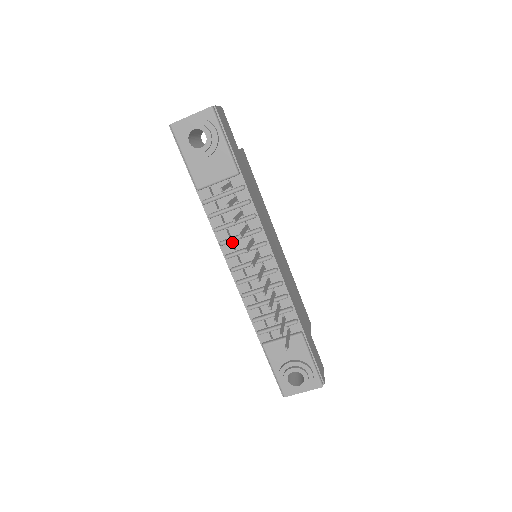
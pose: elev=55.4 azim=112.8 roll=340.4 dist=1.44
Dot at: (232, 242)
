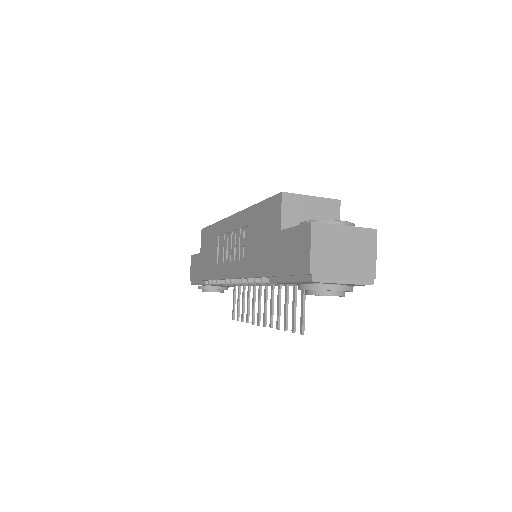
Dot at: occluded
